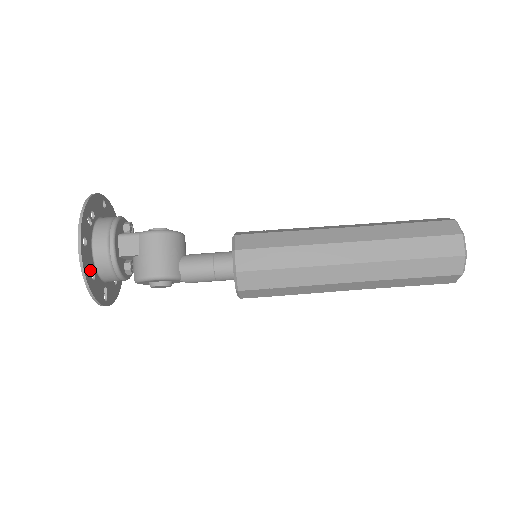
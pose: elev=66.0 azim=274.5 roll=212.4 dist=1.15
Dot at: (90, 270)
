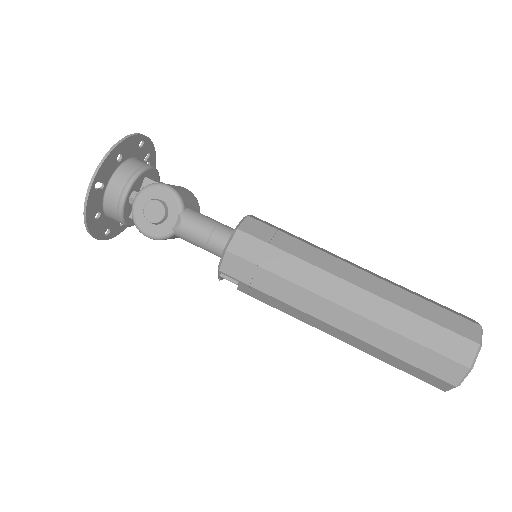
Dot at: (125, 151)
